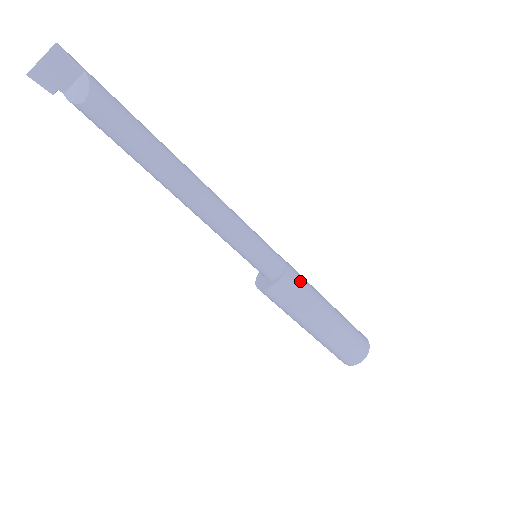
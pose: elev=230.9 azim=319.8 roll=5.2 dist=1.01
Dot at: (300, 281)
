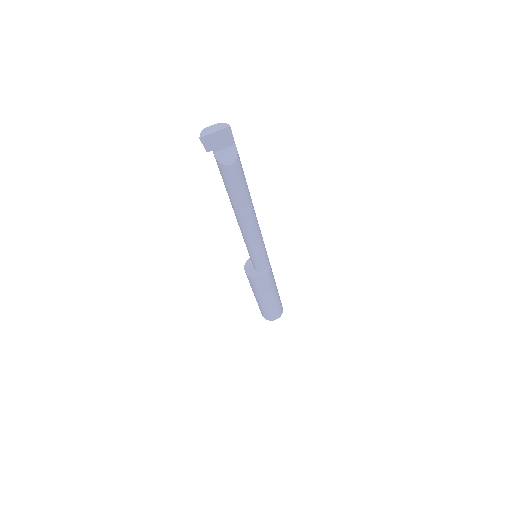
Dot at: (272, 272)
